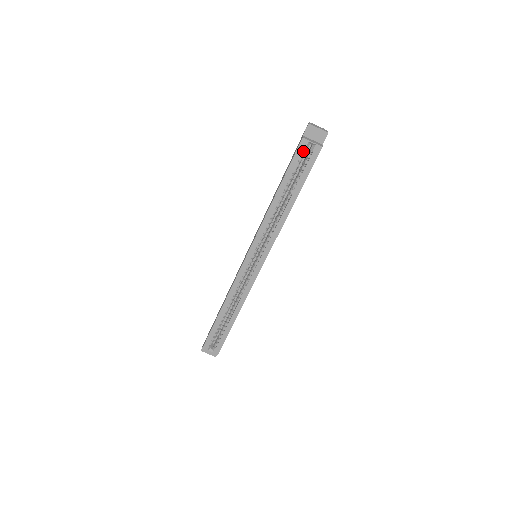
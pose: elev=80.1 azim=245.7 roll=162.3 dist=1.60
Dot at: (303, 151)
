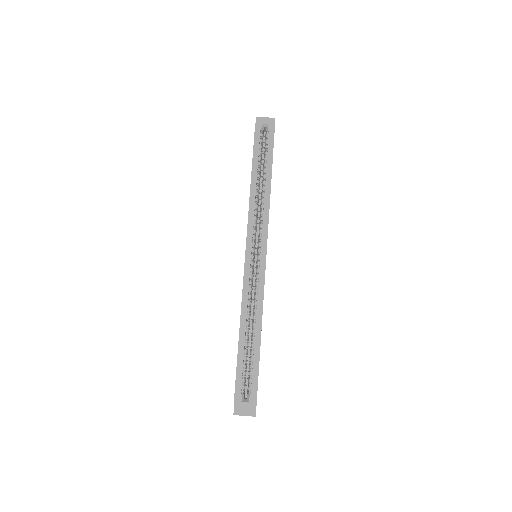
Dot at: (260, 134)
